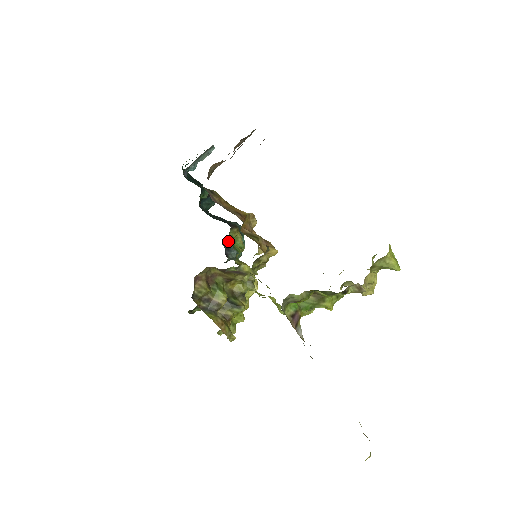
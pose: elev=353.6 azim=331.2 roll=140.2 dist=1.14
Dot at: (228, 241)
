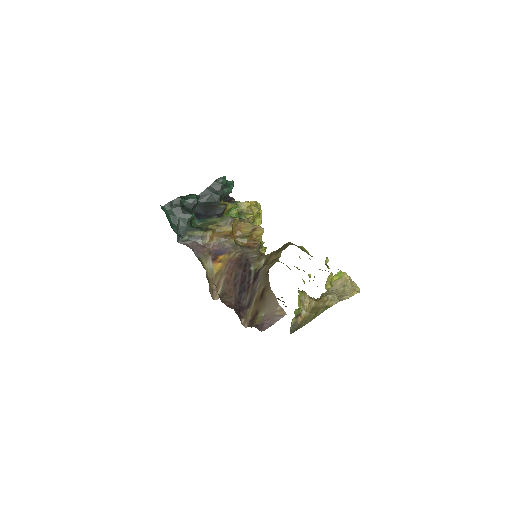
Dot at: occluded
